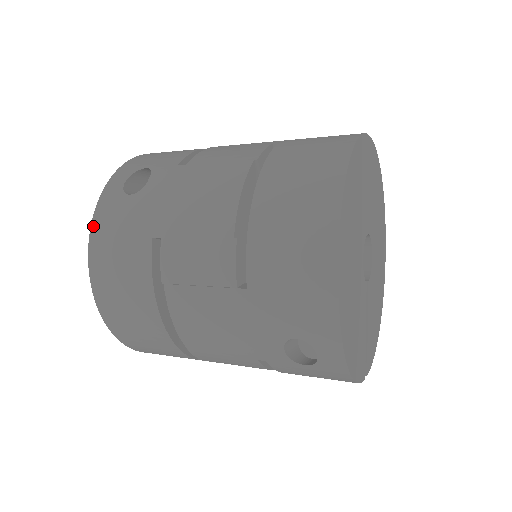
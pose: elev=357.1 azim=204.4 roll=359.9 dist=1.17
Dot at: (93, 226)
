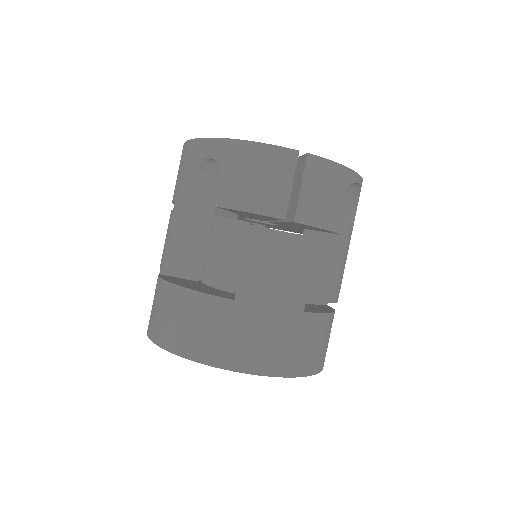
Dot at: occluded
